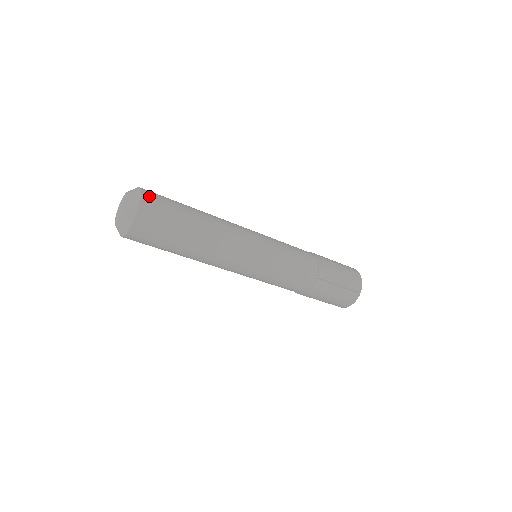
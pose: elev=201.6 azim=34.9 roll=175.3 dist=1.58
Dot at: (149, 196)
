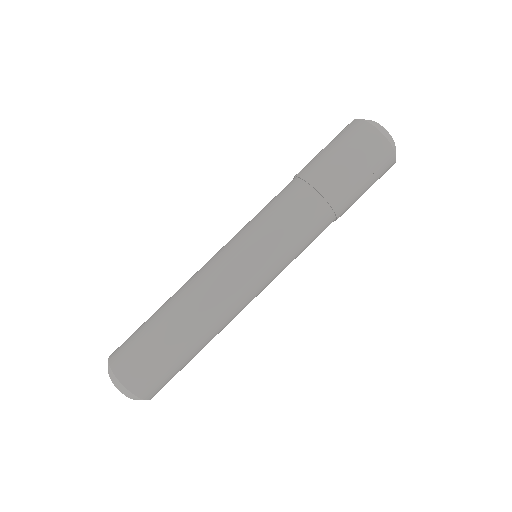
Dot at: (127, 375)
